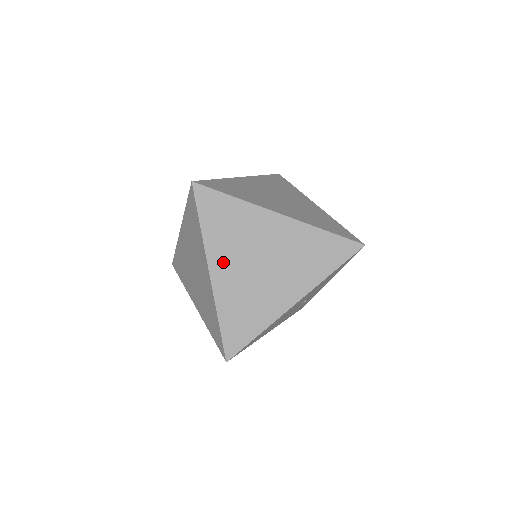
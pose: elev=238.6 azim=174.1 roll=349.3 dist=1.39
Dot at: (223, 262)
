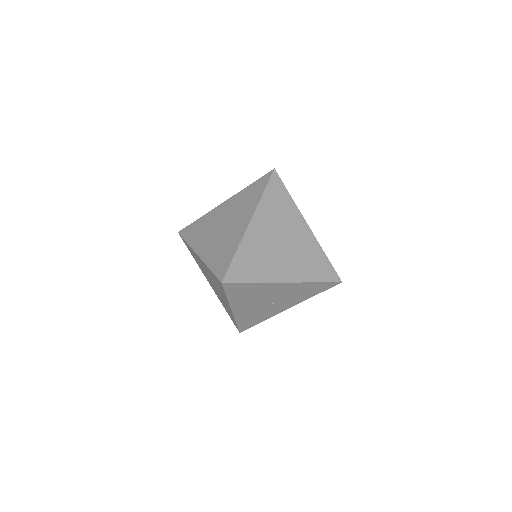
Dot at: (262, 222)
